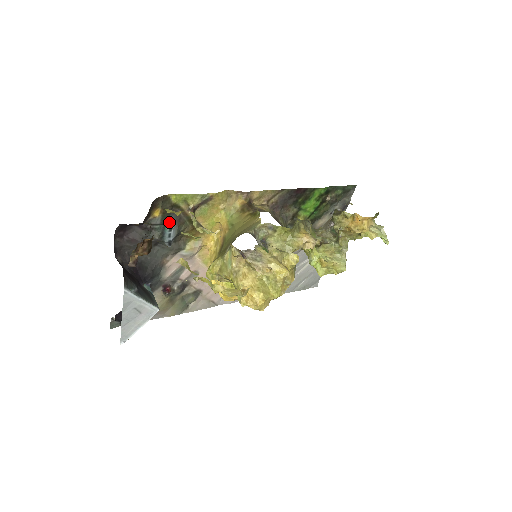
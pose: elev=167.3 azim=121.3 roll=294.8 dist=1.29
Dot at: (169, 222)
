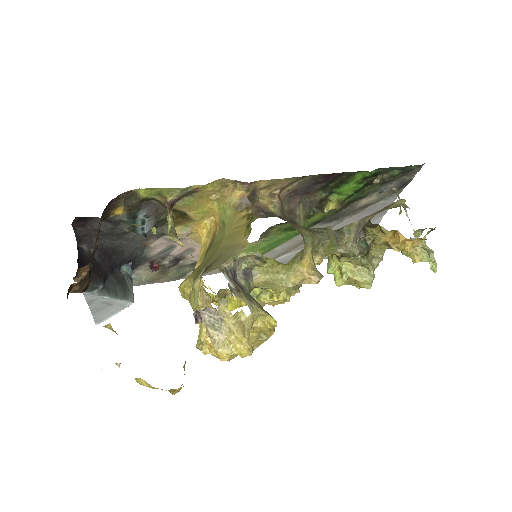
Dot at: (140, 216)
